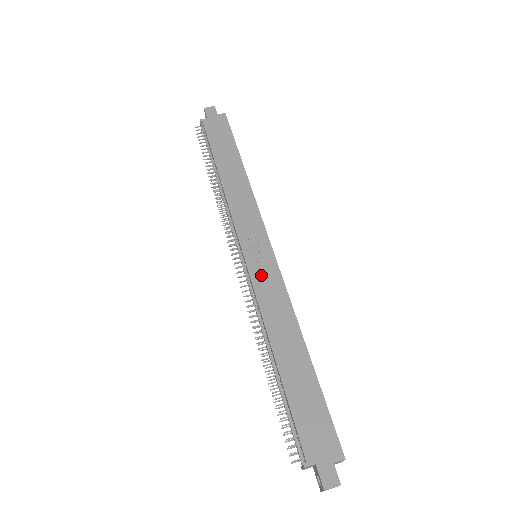
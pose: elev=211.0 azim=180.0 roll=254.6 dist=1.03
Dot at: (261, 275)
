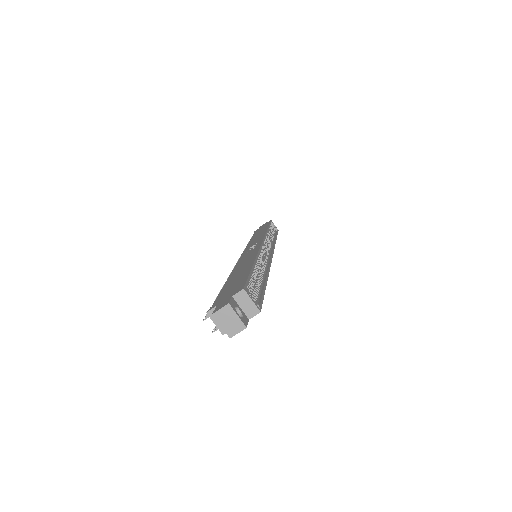
Dot at: (246, 255)
